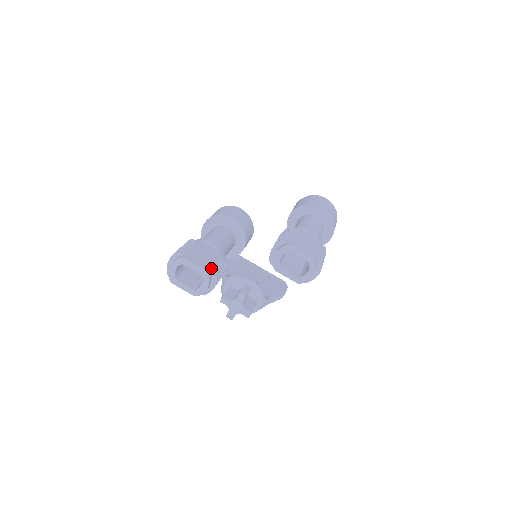
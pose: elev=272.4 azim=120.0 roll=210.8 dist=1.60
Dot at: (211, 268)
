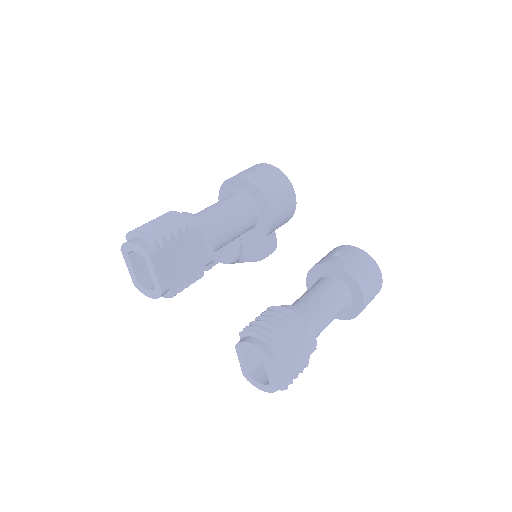
Dot at: (173, 287)
